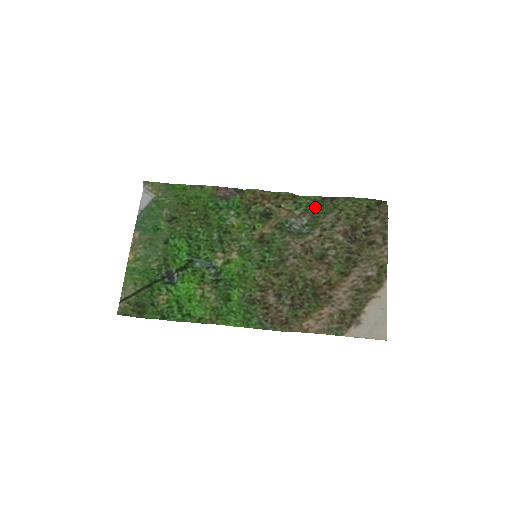
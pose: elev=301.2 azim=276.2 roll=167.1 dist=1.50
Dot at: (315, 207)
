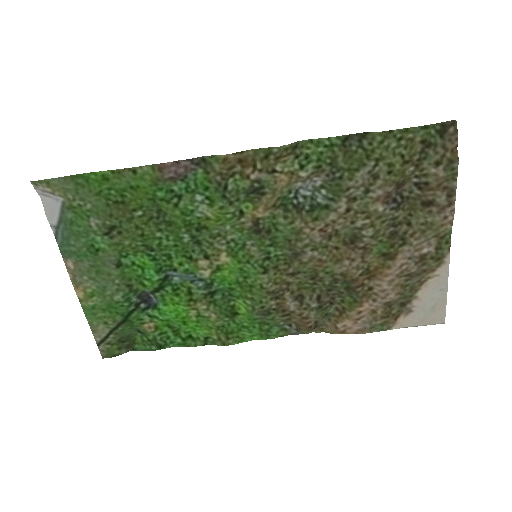
Dot at: (333, 159)
